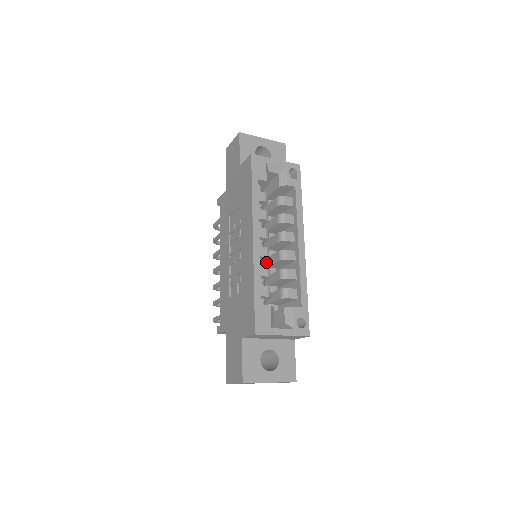
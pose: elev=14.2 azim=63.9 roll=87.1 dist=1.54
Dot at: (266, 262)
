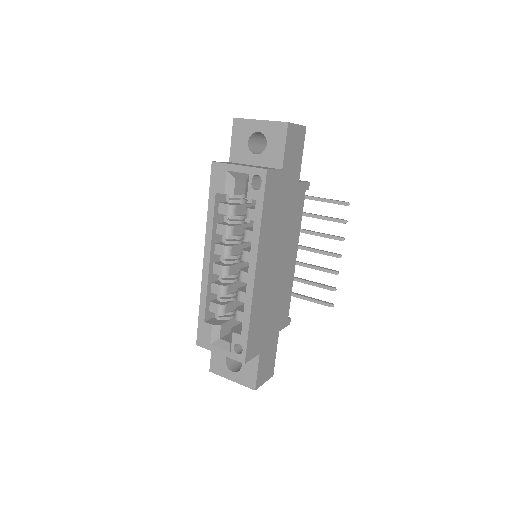
Dot at: occluded
